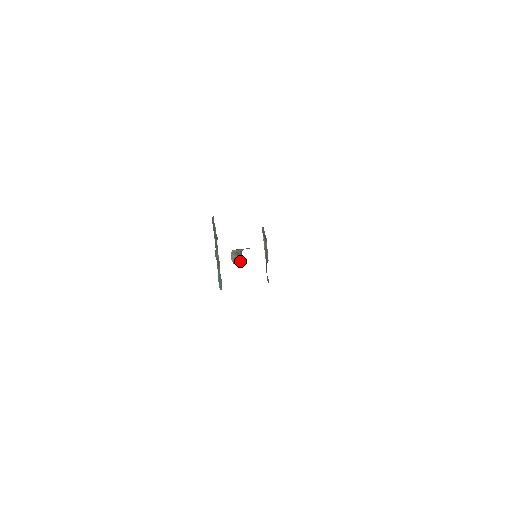
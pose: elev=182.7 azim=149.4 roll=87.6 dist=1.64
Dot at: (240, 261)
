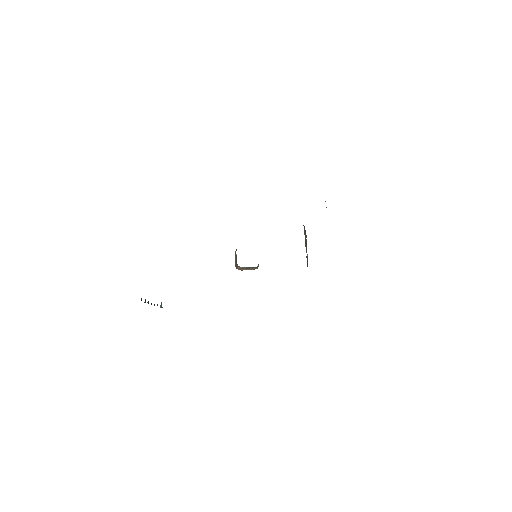
Dot at: (237, 264)
